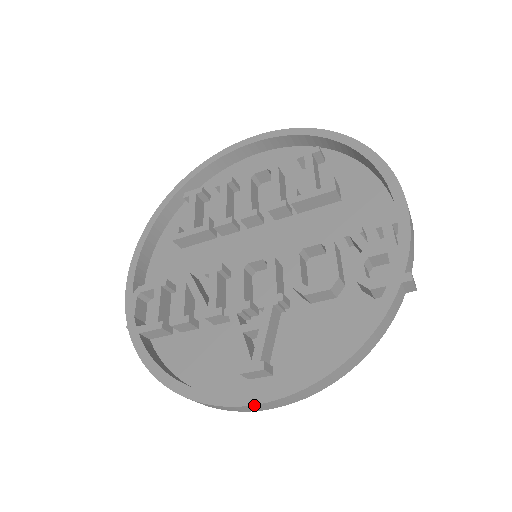
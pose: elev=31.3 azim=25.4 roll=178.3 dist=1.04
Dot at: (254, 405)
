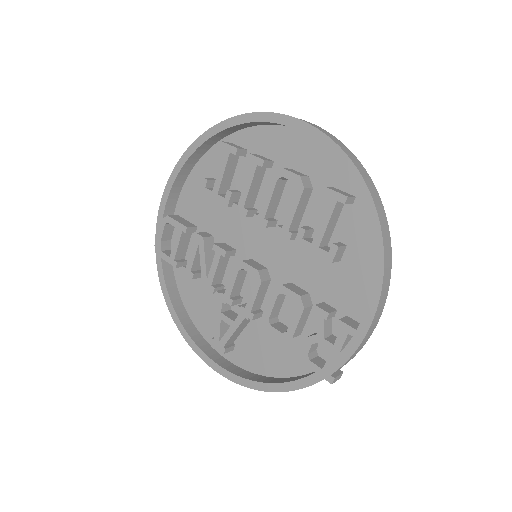
Dot at: (211, 367)
